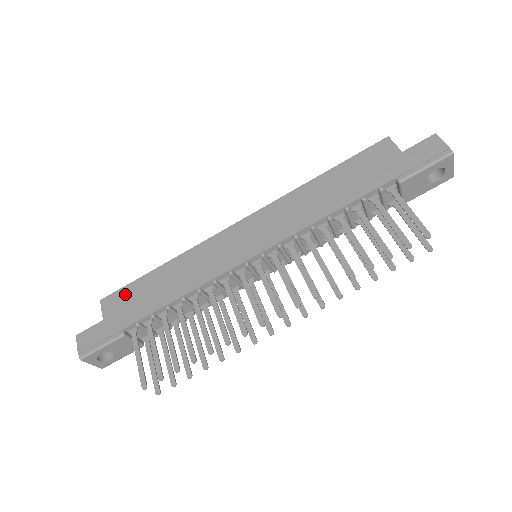
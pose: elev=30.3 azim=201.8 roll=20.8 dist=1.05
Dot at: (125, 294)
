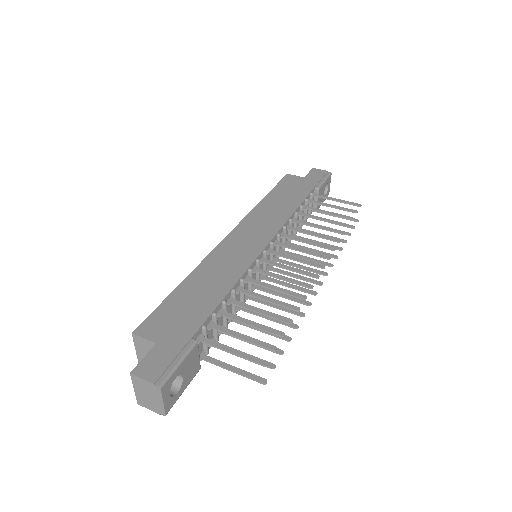
Dot at: (163, 314)
